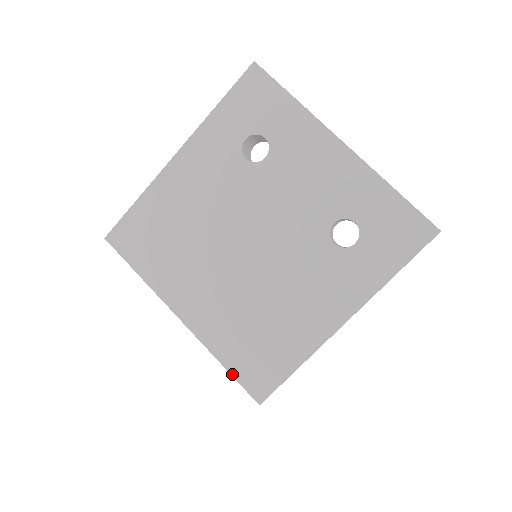
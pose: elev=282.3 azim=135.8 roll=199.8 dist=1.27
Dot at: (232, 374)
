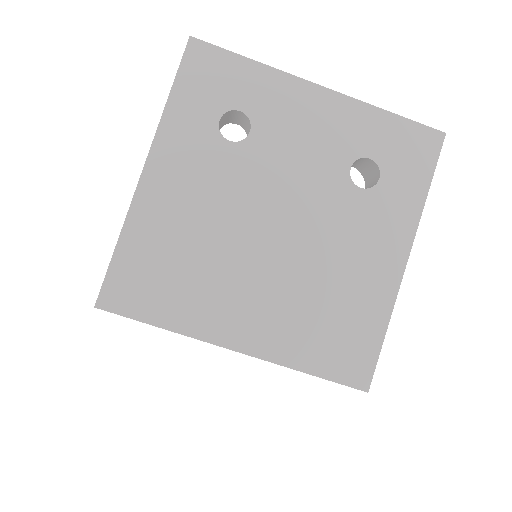
Dot at: (324, 377)
